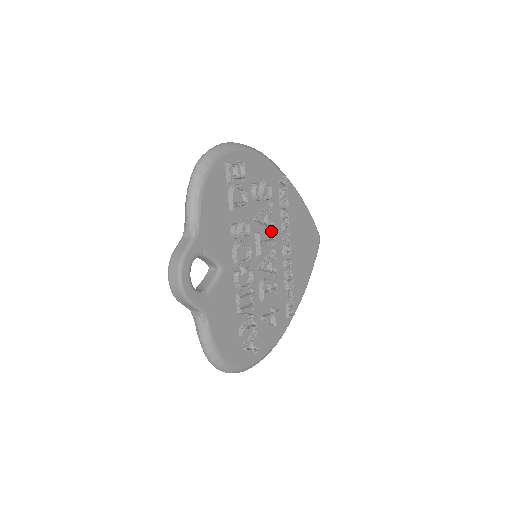
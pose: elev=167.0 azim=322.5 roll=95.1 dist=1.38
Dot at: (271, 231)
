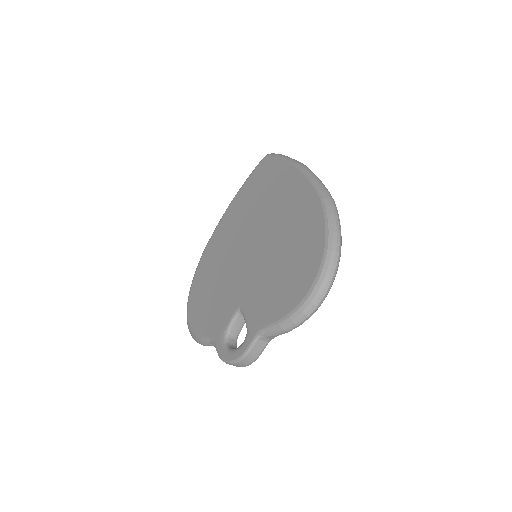
Dot at: occluded
